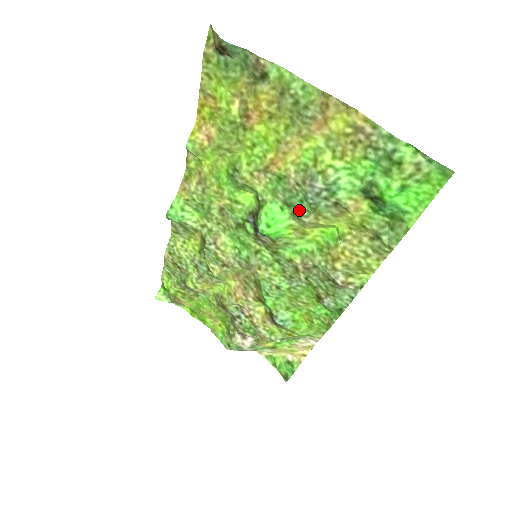
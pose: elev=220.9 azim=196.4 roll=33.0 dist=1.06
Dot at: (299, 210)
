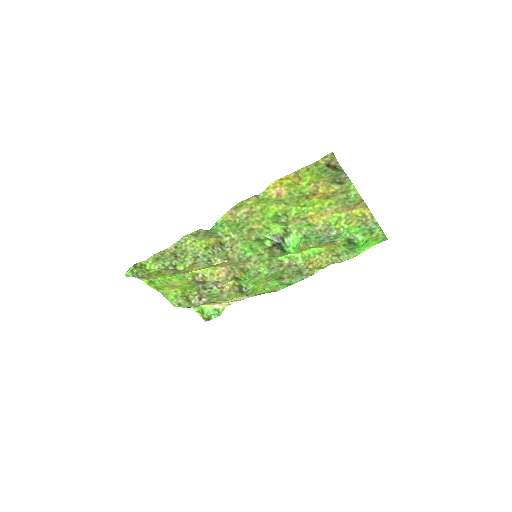
Dot at: (311, 241)
